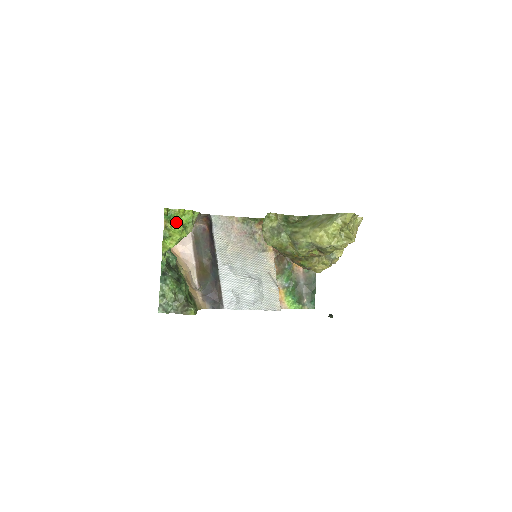
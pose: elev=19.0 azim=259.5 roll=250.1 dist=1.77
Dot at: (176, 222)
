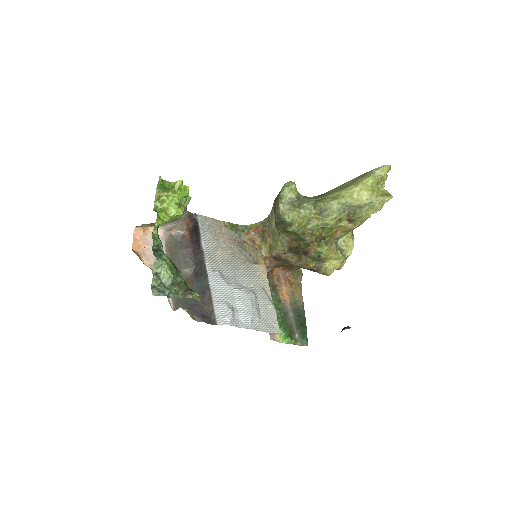
Dot at: (173, 192)
